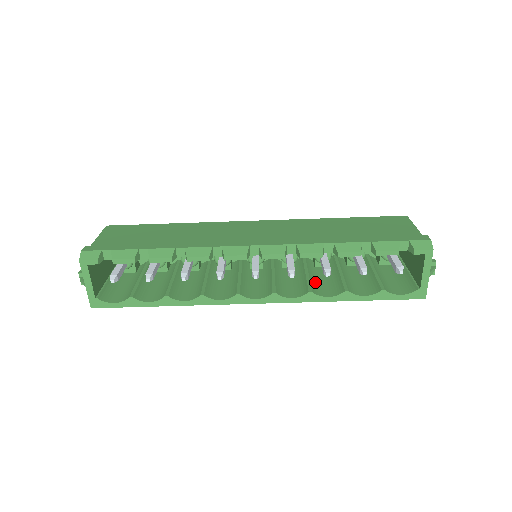
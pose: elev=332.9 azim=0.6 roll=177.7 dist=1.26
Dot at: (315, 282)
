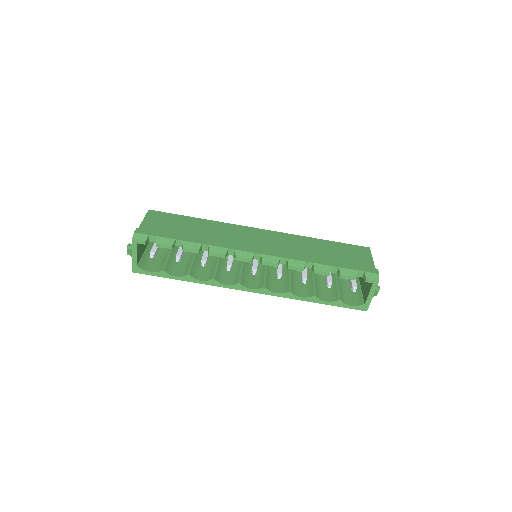
Dot at: (294, 284)
